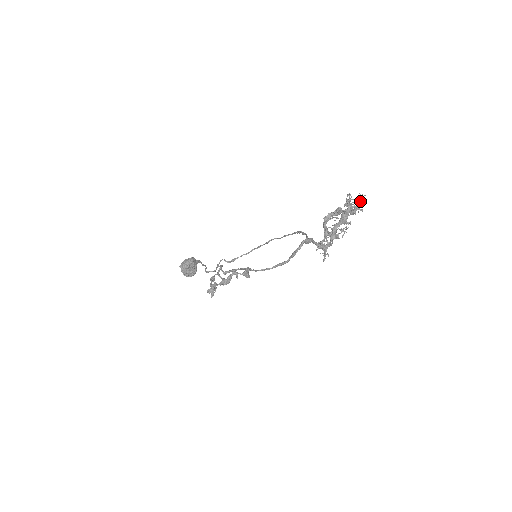
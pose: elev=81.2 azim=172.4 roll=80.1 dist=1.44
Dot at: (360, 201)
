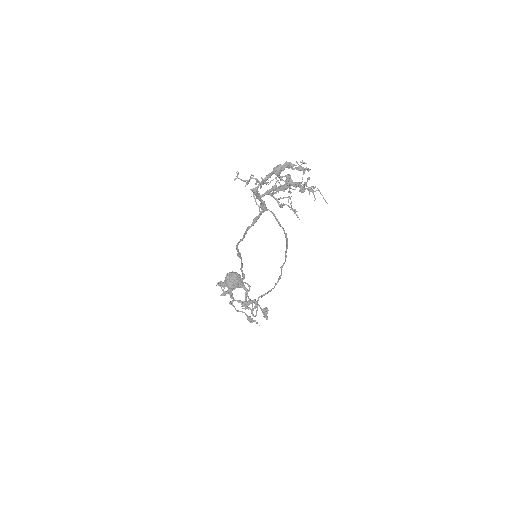
Dot at: (299, 165)
